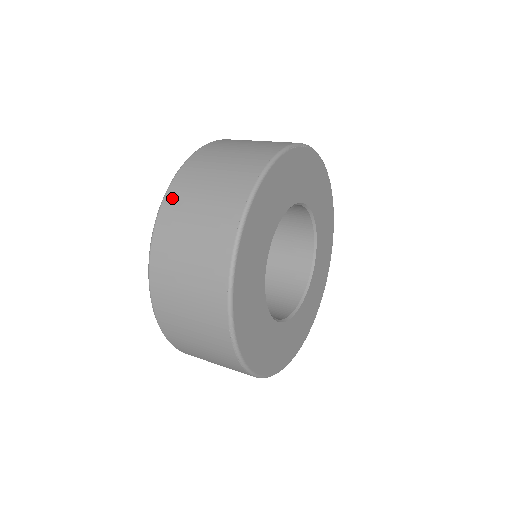
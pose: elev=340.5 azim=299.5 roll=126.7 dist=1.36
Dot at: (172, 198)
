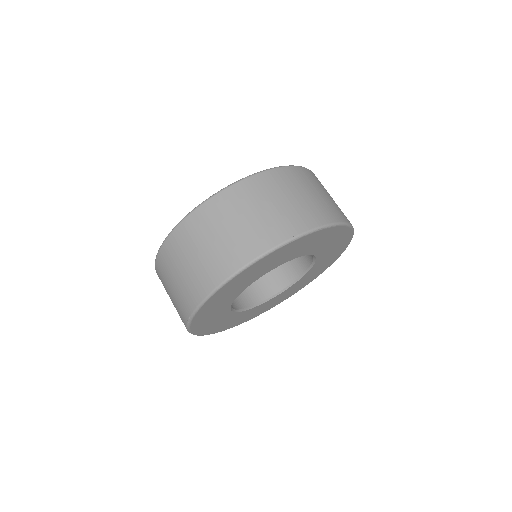
Dot at: (209, 208)
